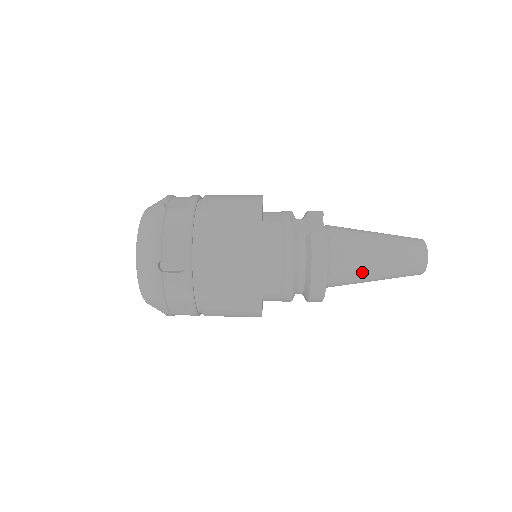
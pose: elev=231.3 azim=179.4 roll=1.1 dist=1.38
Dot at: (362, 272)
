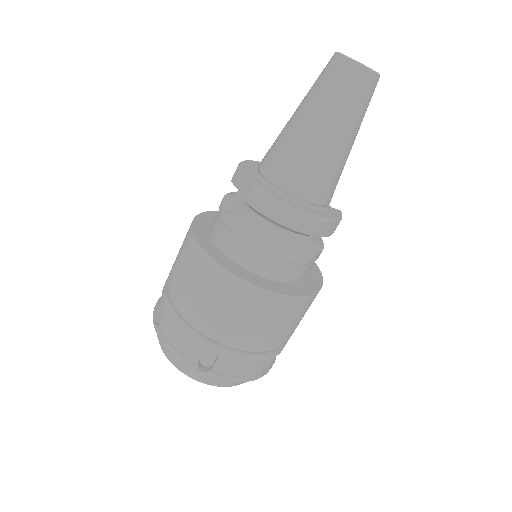
Dot at: (328, 161)
